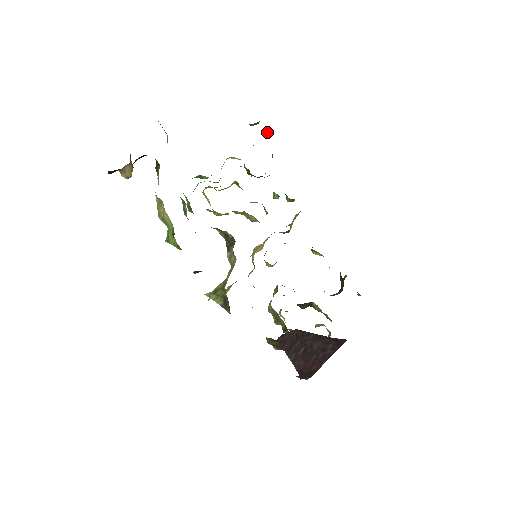
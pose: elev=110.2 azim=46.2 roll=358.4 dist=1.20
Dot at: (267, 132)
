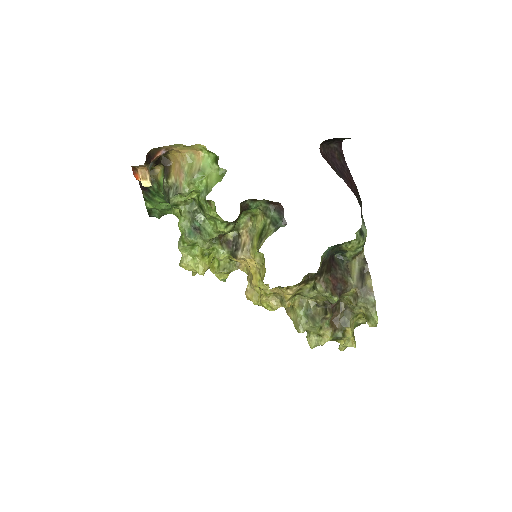
Dot at: occluded
